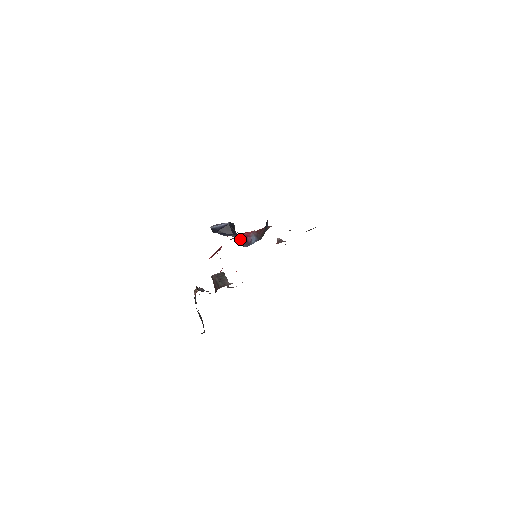
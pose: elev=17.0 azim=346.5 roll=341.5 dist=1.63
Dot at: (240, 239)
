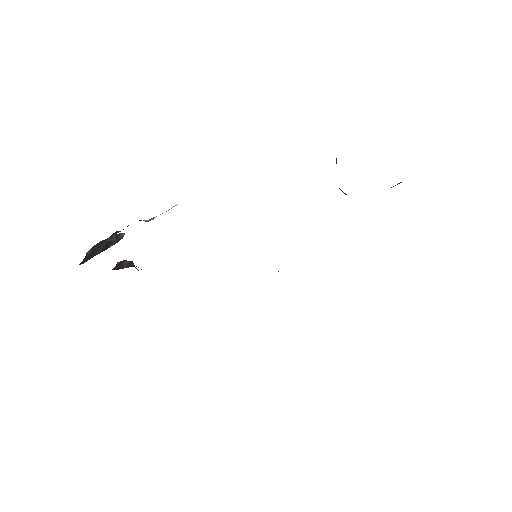
Dot at: occluded
